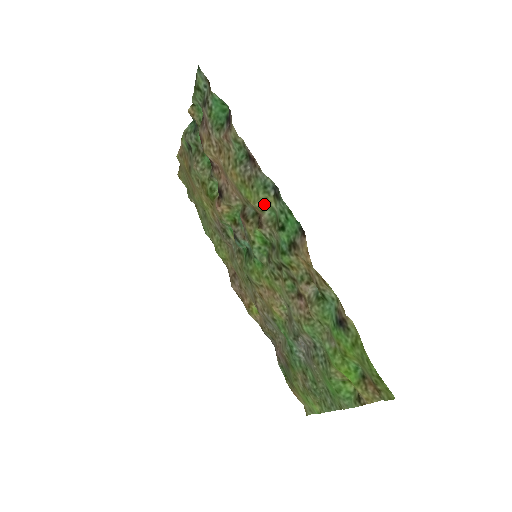
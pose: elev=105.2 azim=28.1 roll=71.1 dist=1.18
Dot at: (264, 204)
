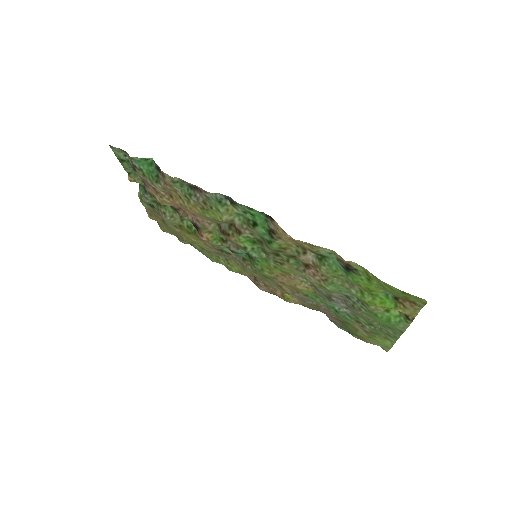
Dot at: (229, 215)
